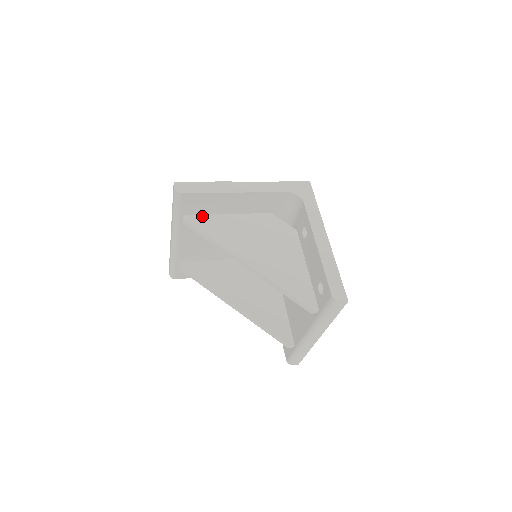
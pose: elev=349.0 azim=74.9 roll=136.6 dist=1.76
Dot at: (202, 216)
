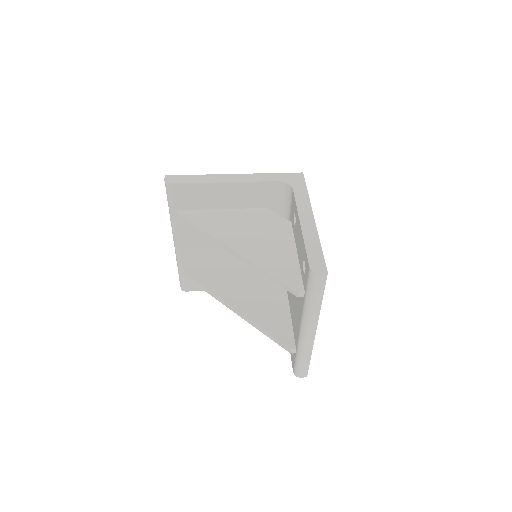
Dot at: (195, 211)
